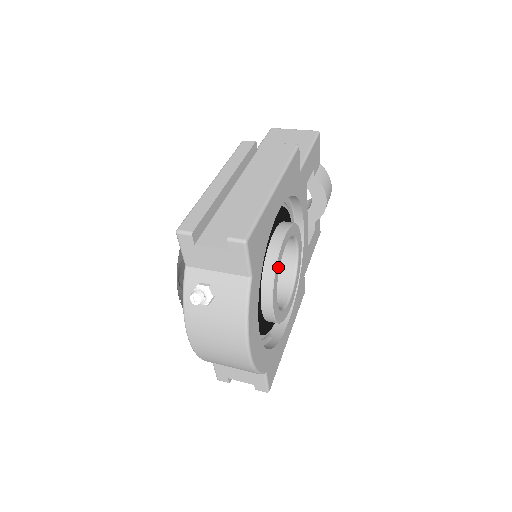
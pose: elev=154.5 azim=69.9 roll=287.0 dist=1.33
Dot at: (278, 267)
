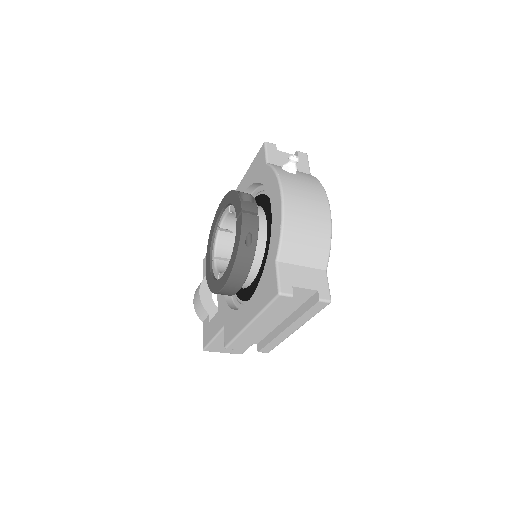
Dot at: occluded
